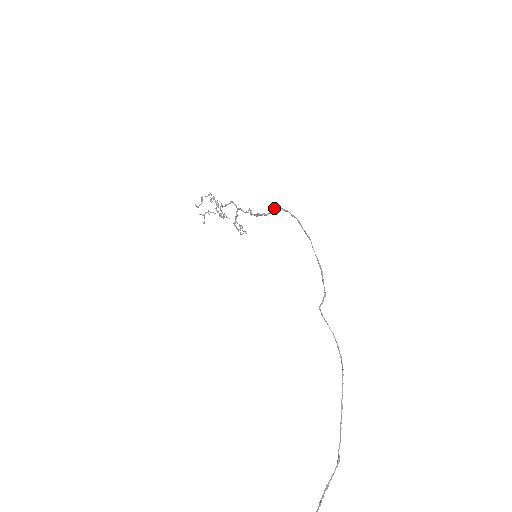
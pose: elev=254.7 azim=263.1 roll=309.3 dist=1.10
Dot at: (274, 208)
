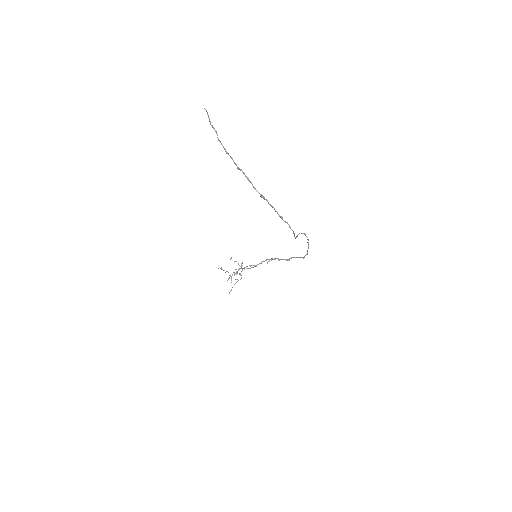
Dot at: (291, 257)
